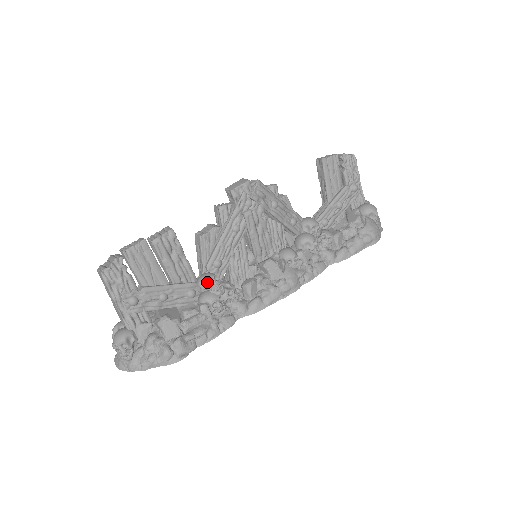
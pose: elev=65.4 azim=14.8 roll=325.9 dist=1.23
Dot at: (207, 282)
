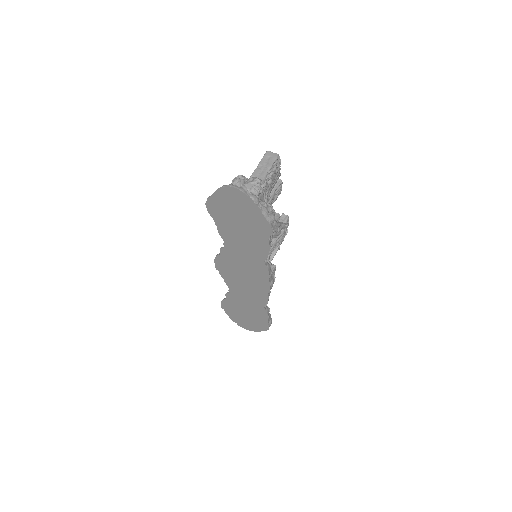
Dot at: occluded
